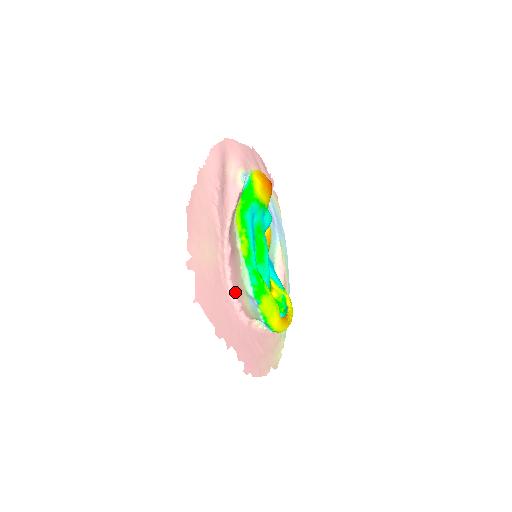
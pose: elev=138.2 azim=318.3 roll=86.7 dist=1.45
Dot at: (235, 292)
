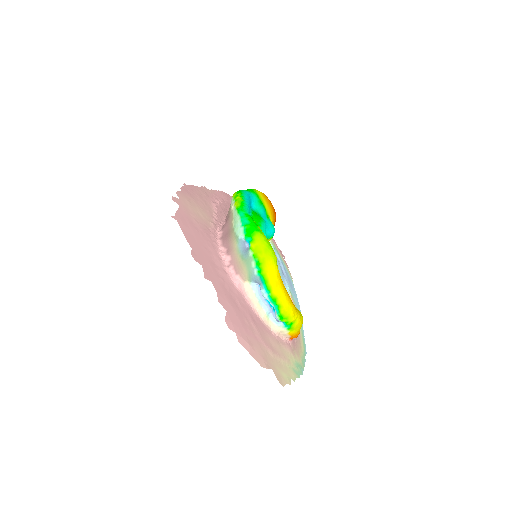
Dot at: (224, 247)
